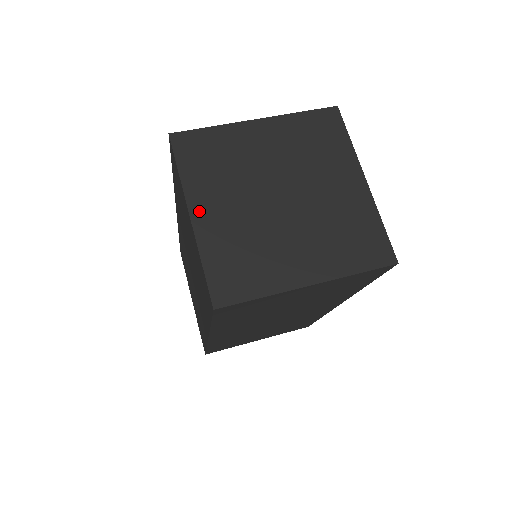
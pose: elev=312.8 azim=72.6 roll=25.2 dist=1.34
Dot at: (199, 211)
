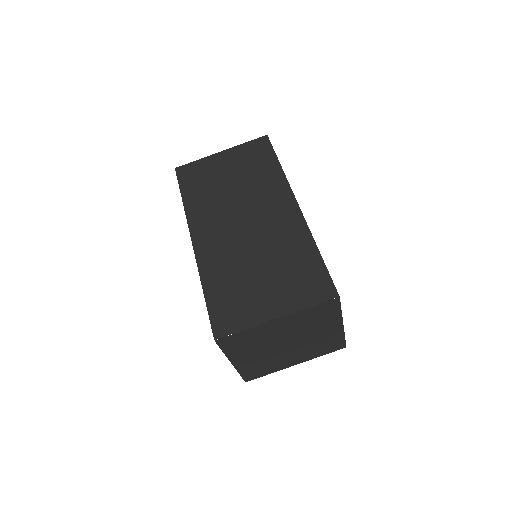
Dot at: (237, 361)
